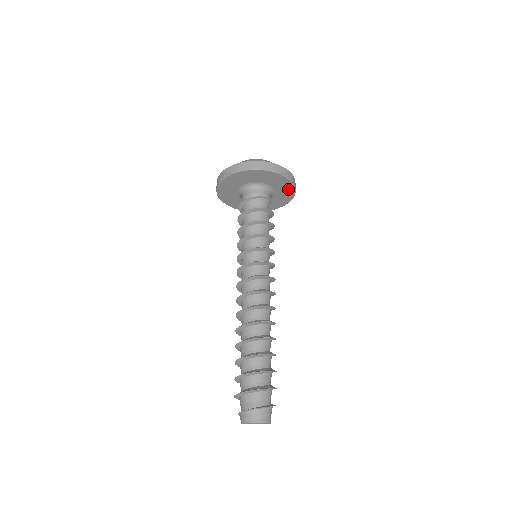
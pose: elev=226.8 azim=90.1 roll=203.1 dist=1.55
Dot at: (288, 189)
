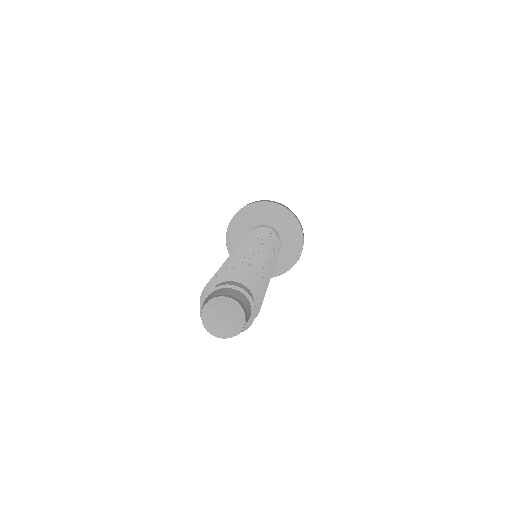
Dot at: (293, 226)
